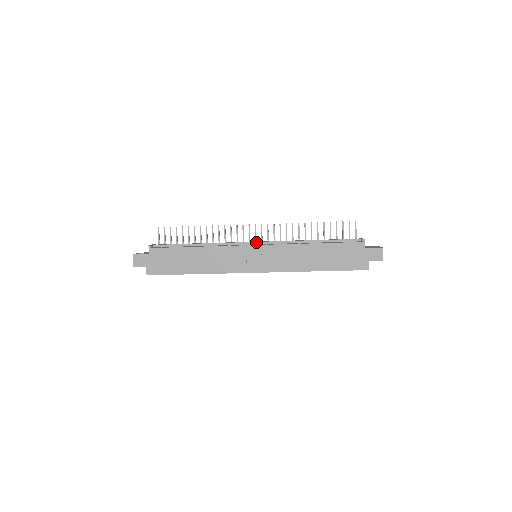
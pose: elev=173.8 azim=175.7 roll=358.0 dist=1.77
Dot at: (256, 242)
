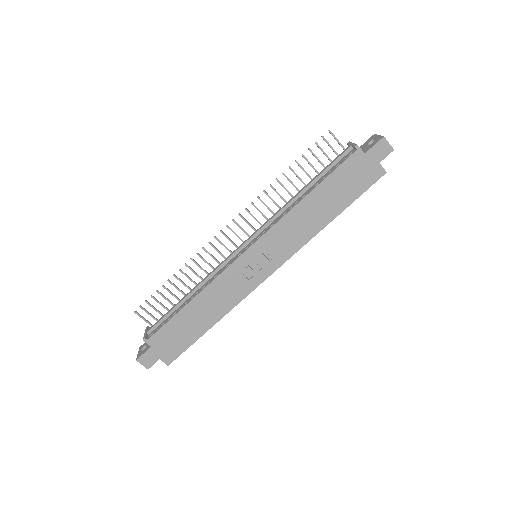
Dot at: (244, 244)
